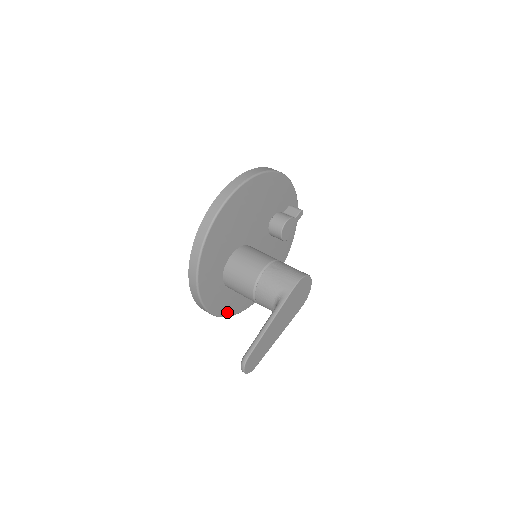
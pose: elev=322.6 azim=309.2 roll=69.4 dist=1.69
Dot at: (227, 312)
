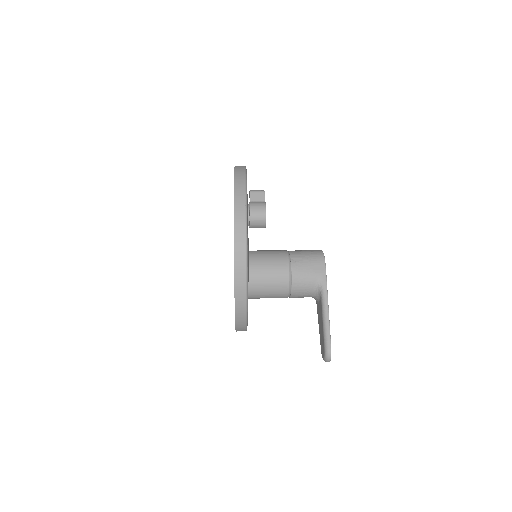
Dot at: occluded
